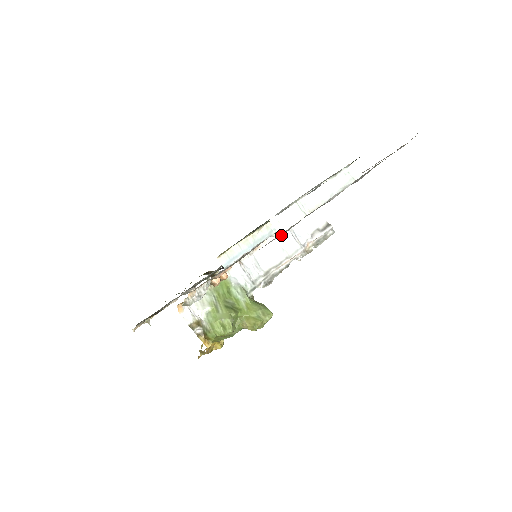
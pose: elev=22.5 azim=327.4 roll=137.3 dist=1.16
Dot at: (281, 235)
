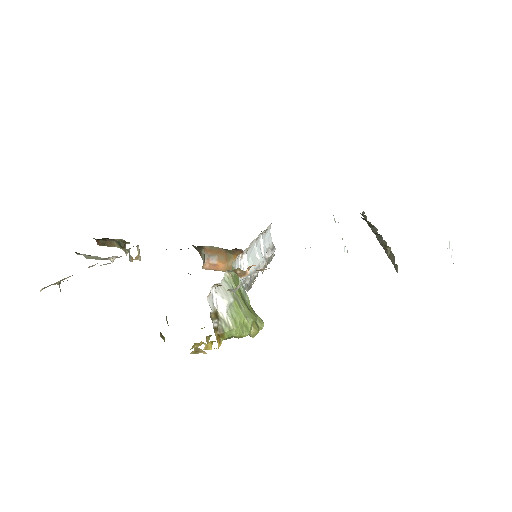
Dot at: occluded
